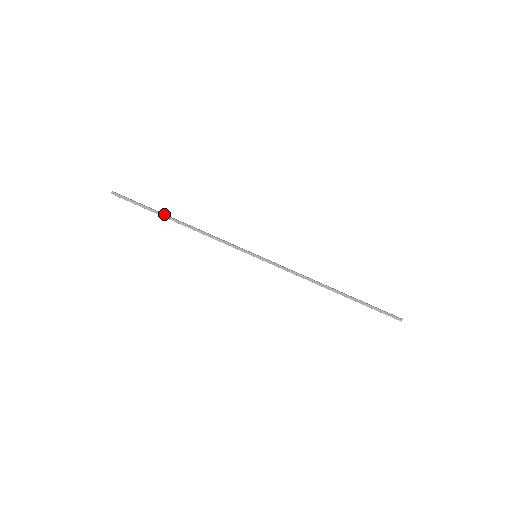
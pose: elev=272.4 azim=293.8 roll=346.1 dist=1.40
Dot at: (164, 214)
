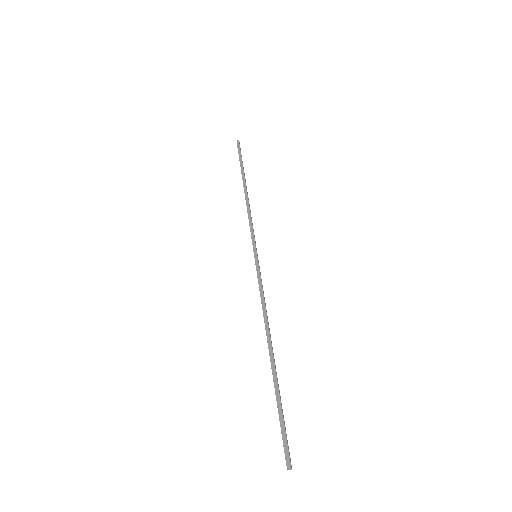
Dot at: occluded
